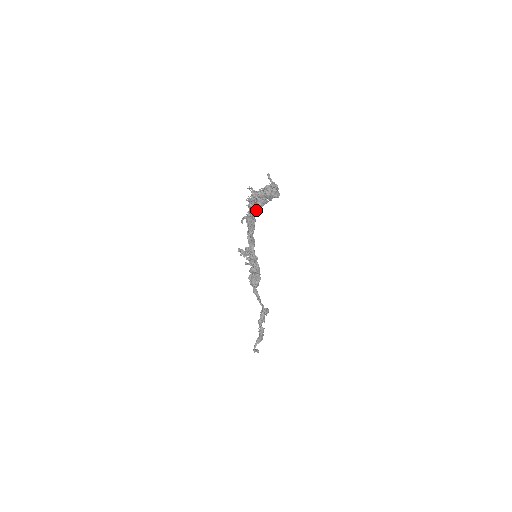
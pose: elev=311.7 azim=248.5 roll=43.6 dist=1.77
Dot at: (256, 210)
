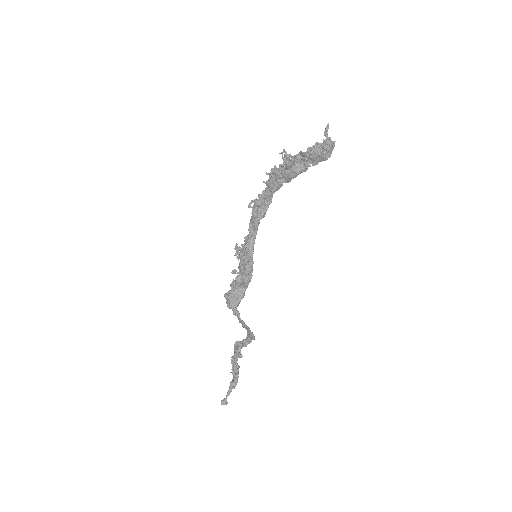
Dot at: (281, 185)
